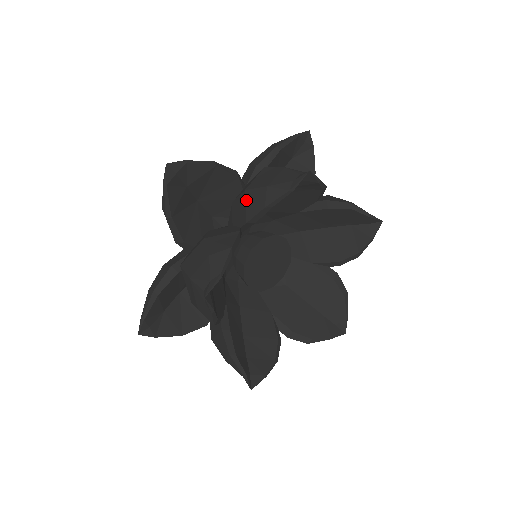
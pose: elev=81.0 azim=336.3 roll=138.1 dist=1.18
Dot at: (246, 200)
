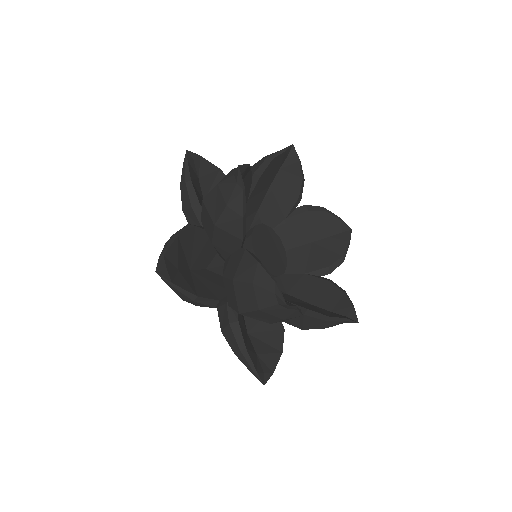
Dot at: occluded
